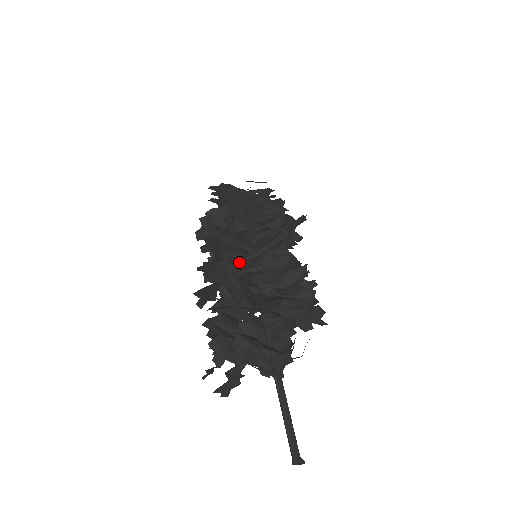
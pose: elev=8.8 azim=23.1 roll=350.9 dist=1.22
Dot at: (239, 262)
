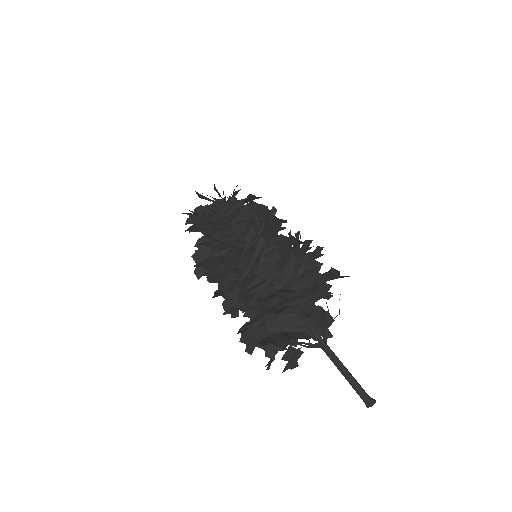
Dot at: occluded
